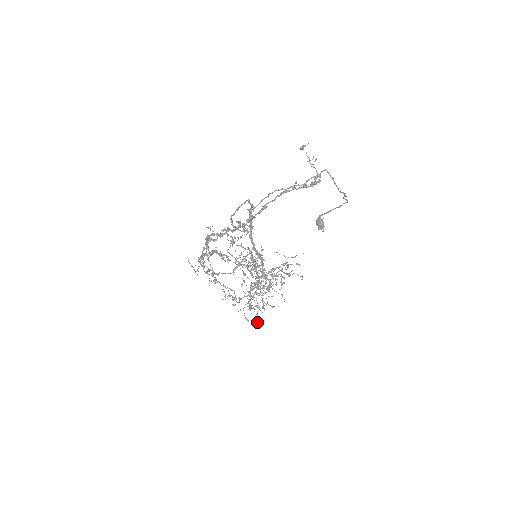
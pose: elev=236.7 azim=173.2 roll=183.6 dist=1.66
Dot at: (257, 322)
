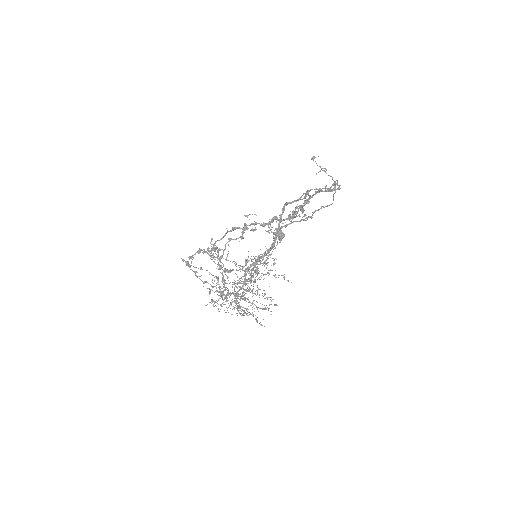
Dot at: occluded
